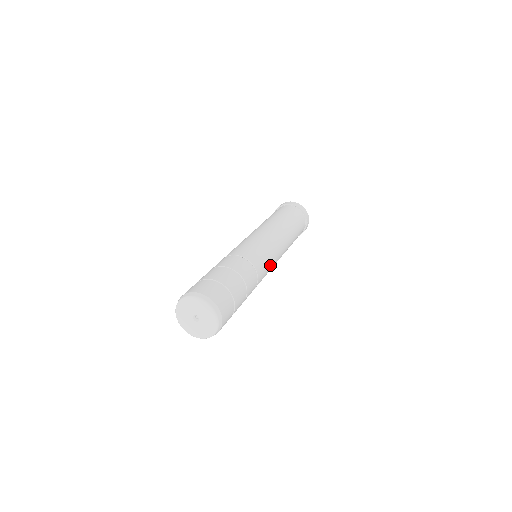
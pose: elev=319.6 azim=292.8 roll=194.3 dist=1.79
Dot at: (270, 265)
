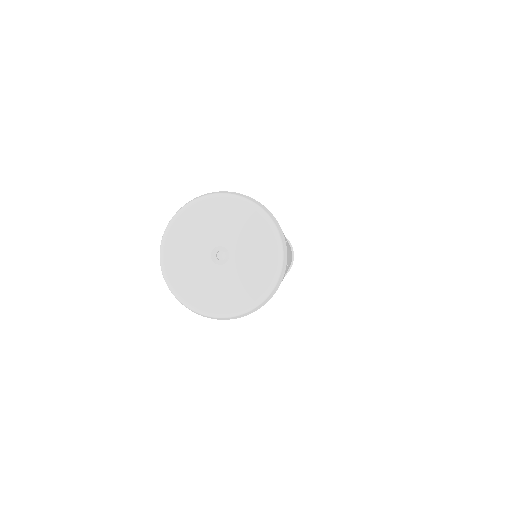
Dot at: occluded
